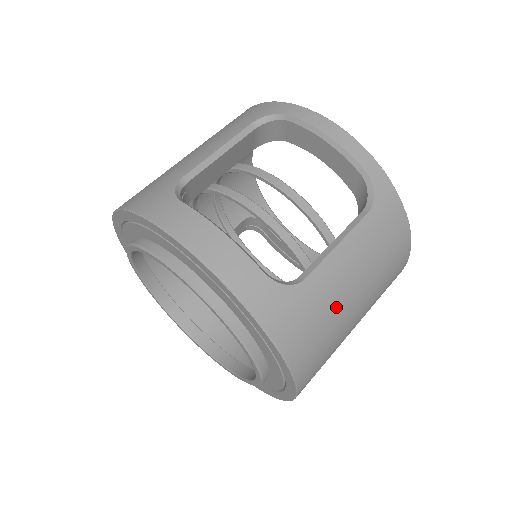
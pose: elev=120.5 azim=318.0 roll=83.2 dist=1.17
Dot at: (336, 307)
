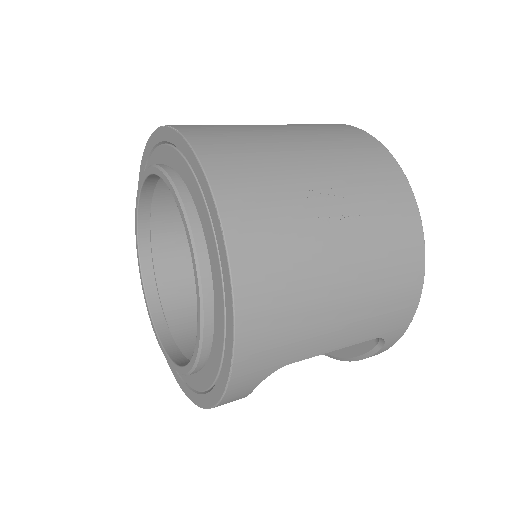
Dot at: (262, 138)
